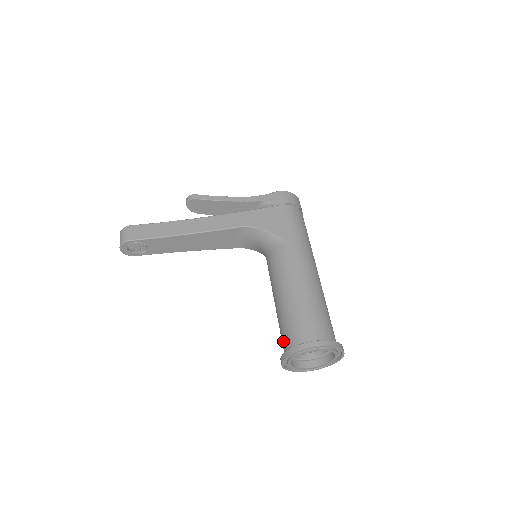
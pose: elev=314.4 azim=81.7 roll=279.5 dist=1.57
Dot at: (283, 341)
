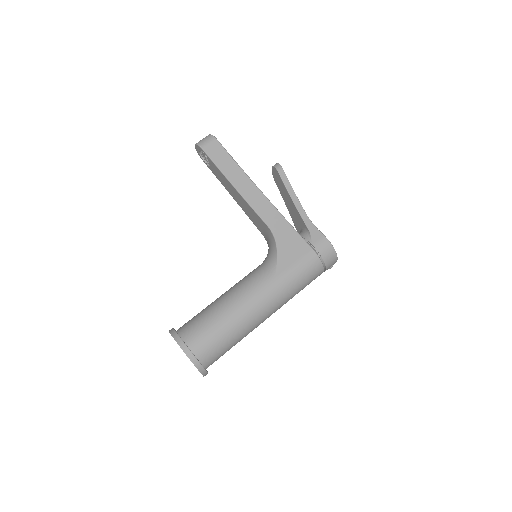
Dot at: (187, 322)
